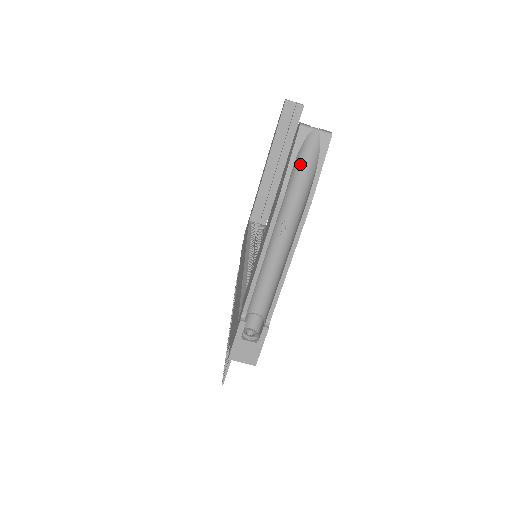
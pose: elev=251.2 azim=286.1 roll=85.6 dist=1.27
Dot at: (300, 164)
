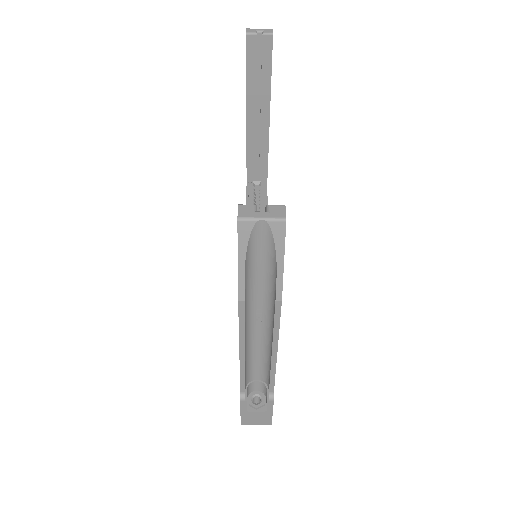
Dot at: (254, 258)
